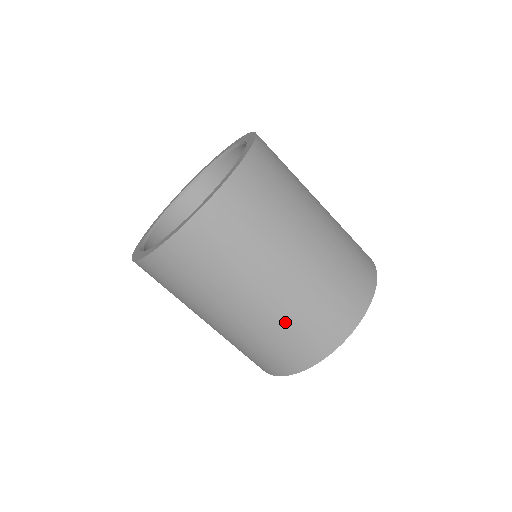
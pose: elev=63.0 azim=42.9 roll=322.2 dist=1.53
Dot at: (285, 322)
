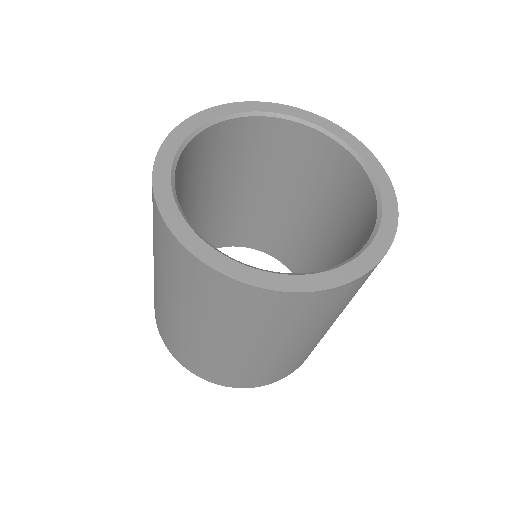
Dot at: occluded
